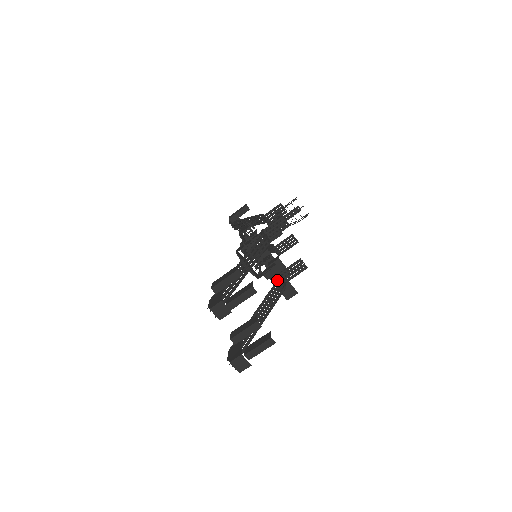
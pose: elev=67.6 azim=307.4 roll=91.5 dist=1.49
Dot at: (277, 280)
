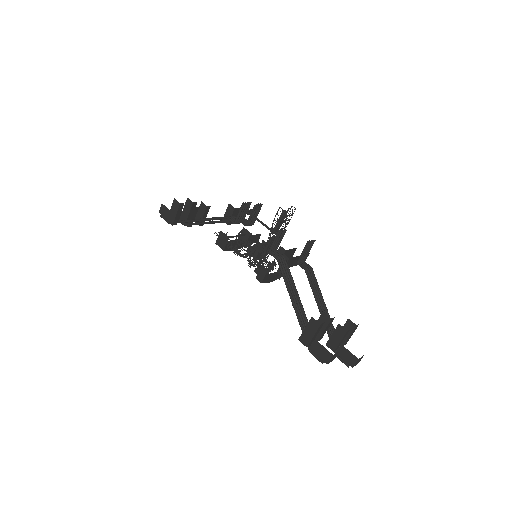
Dot at: (306, 272)
